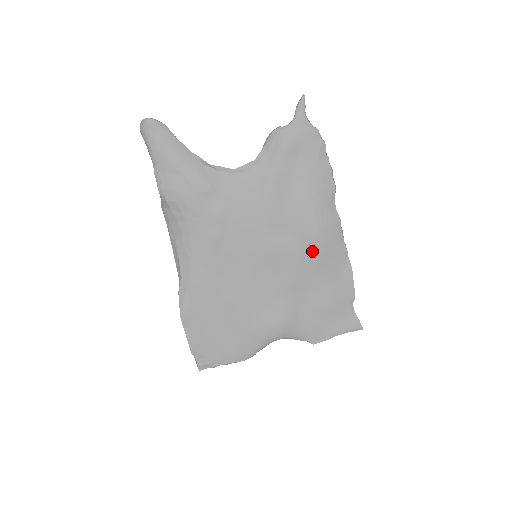
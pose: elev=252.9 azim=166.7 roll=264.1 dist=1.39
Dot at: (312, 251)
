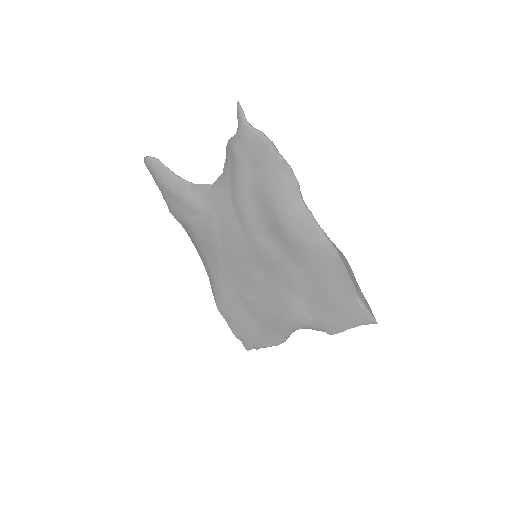
Dot at: (294, 250)
